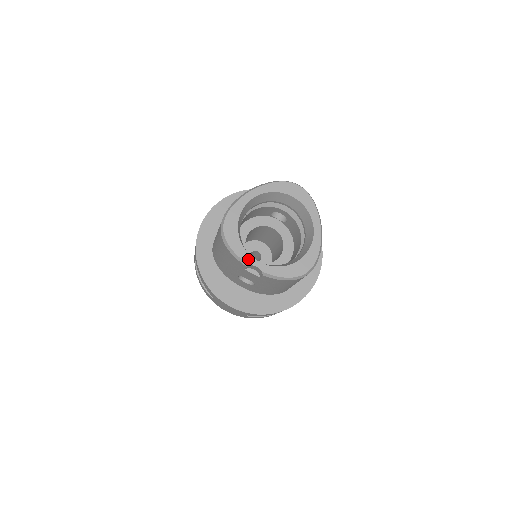
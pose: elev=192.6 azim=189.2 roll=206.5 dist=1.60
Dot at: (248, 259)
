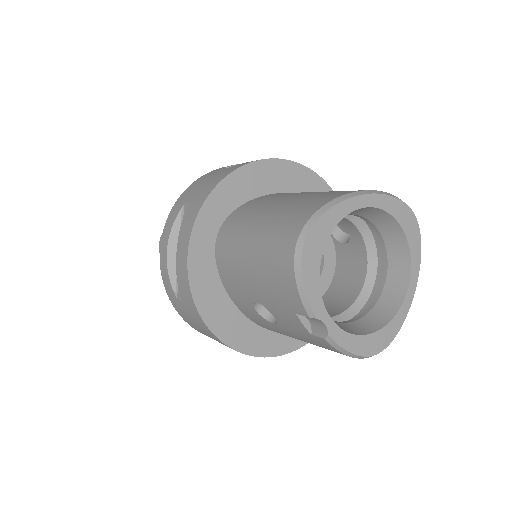
Dot at: (319, 308)
